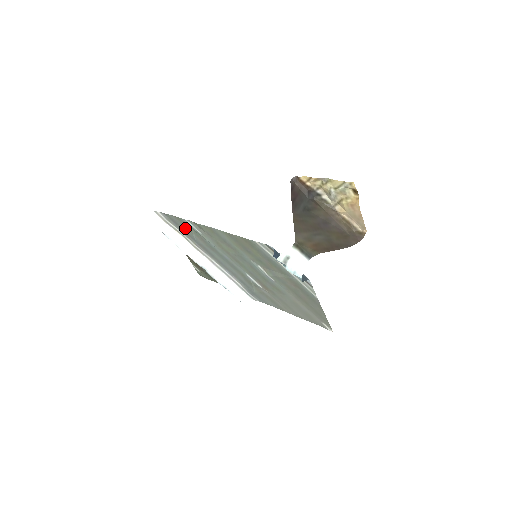
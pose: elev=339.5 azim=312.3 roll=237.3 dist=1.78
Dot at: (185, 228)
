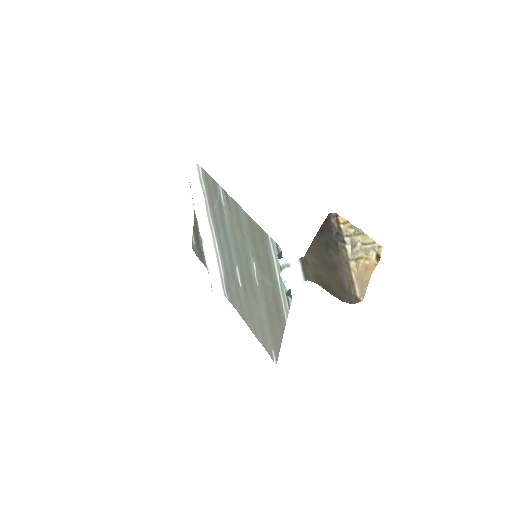
Dot at: (213, 193)
